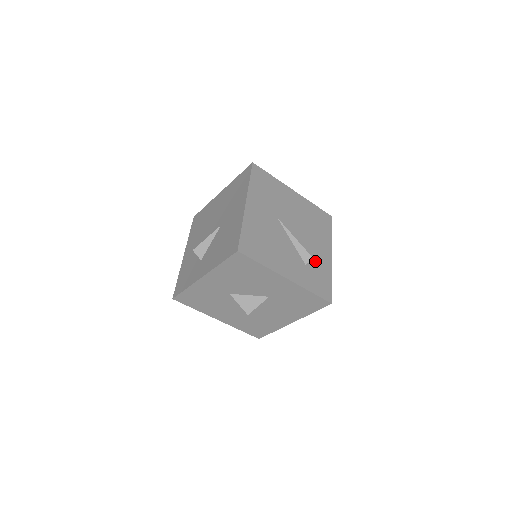
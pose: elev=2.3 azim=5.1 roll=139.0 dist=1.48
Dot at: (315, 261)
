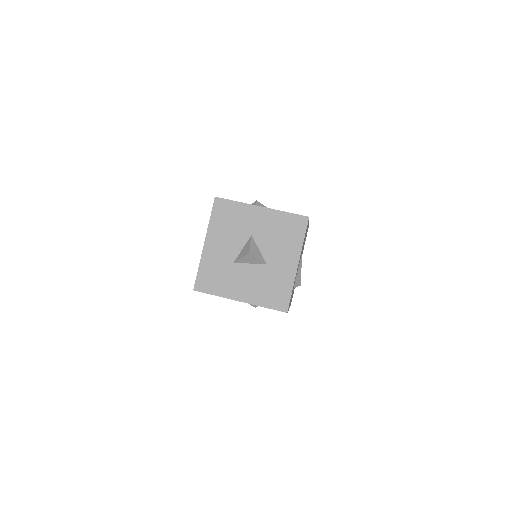
Dot at: occluded
